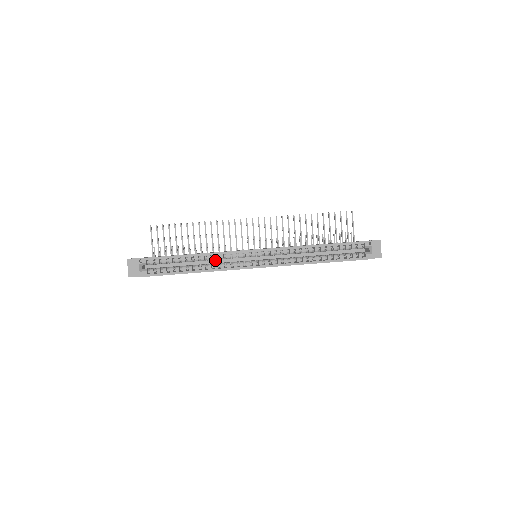
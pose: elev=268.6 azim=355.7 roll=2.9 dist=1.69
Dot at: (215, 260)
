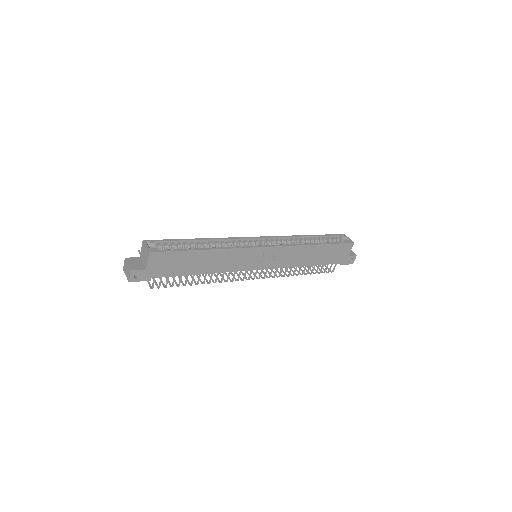
Dot at: occluded
